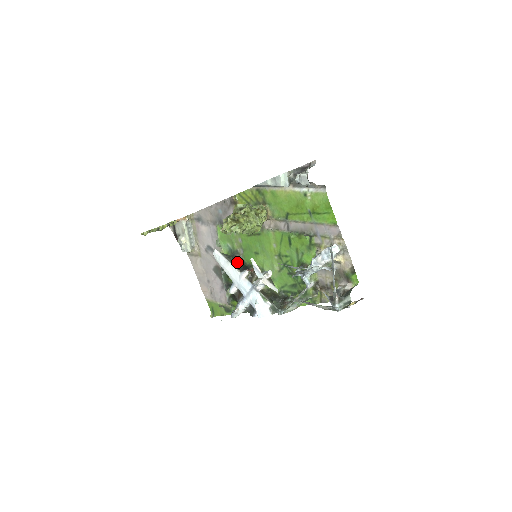
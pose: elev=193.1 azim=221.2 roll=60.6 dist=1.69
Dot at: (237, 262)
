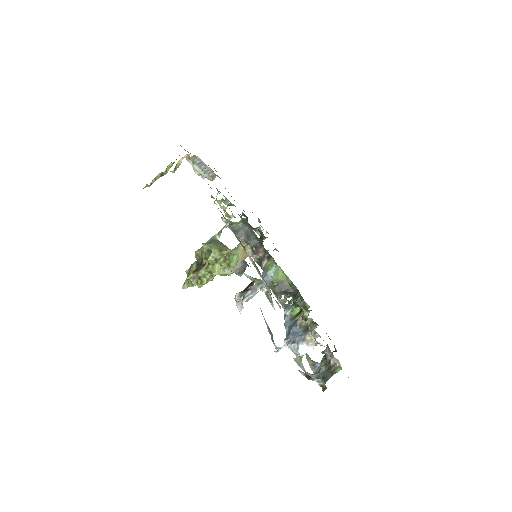
Dot at: (246, 237)
